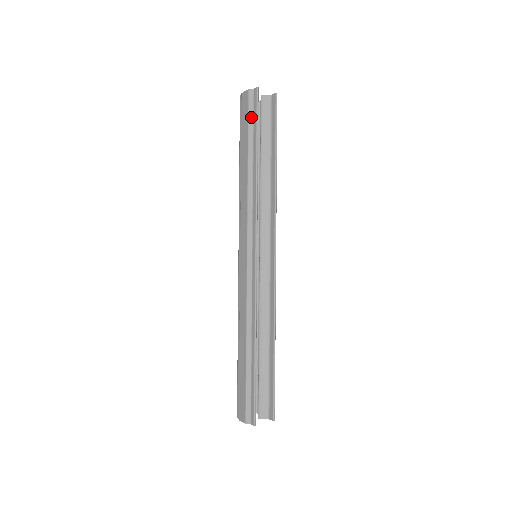
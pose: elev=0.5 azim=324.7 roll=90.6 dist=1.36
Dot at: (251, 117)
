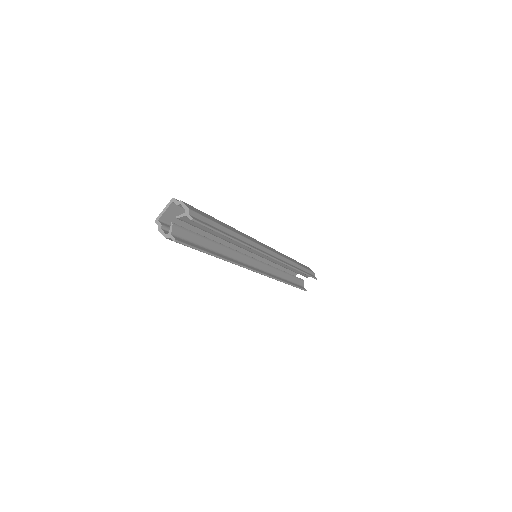
Dot at: occluded
